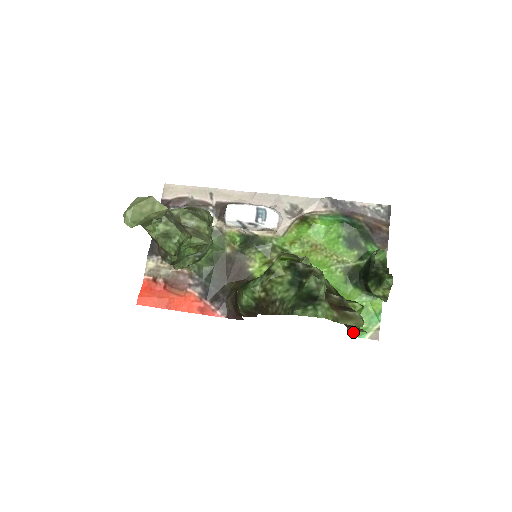
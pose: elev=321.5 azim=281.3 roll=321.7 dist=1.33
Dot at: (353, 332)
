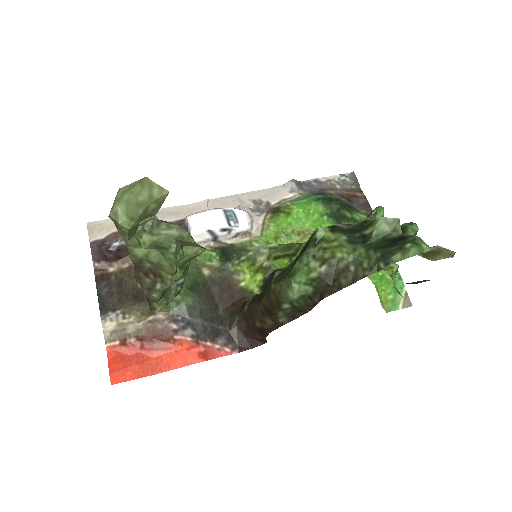
Dot at: (402, 296)
